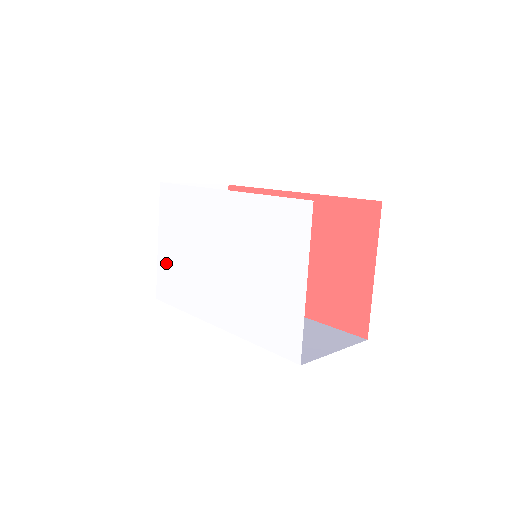
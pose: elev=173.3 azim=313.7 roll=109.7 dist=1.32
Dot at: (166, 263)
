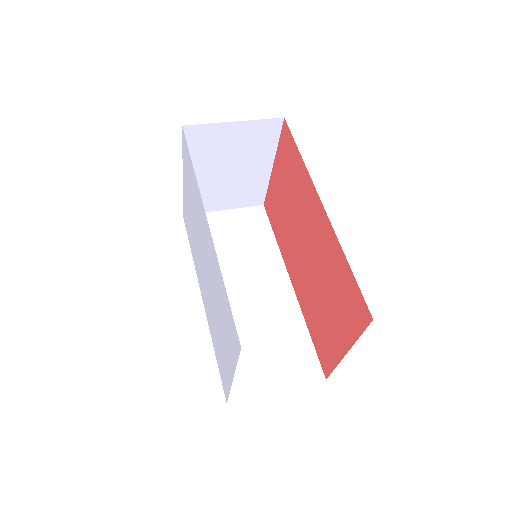
Dot at: (186, 203)
